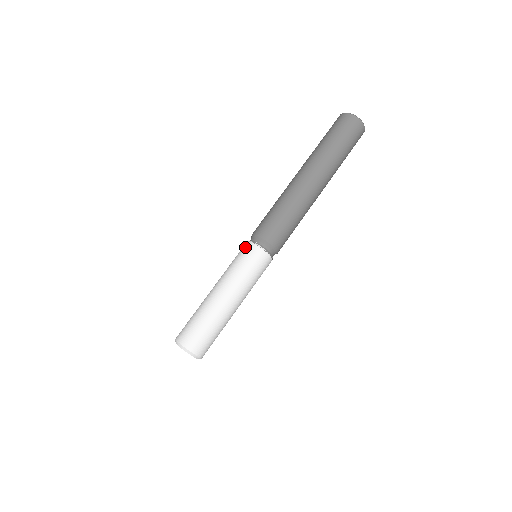
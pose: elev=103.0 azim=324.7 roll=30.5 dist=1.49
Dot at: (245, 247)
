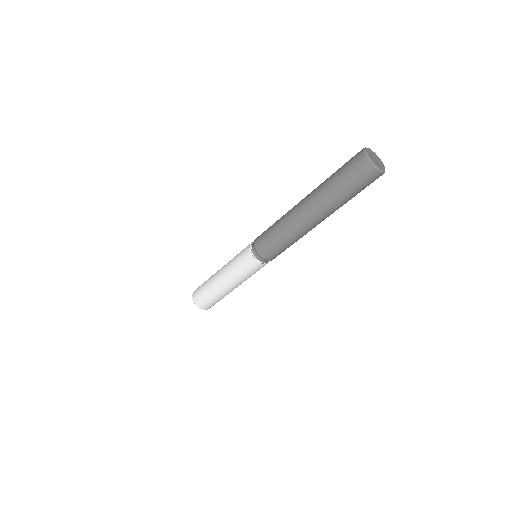
Dot at: (246, 253)
